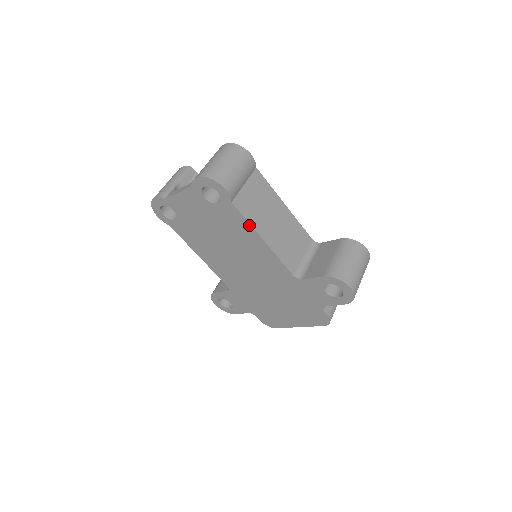
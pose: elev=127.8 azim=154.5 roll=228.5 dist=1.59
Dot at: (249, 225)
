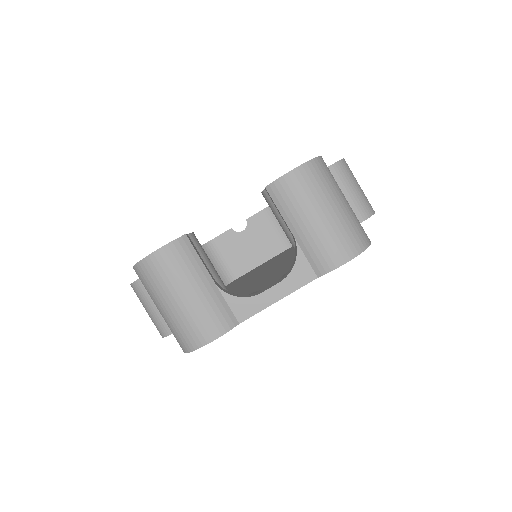
Dot at: occluded
